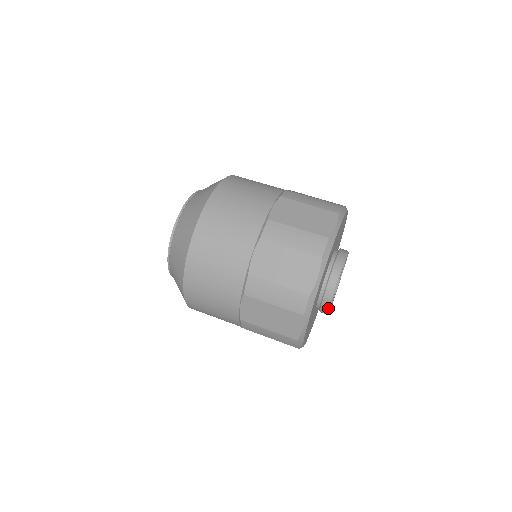
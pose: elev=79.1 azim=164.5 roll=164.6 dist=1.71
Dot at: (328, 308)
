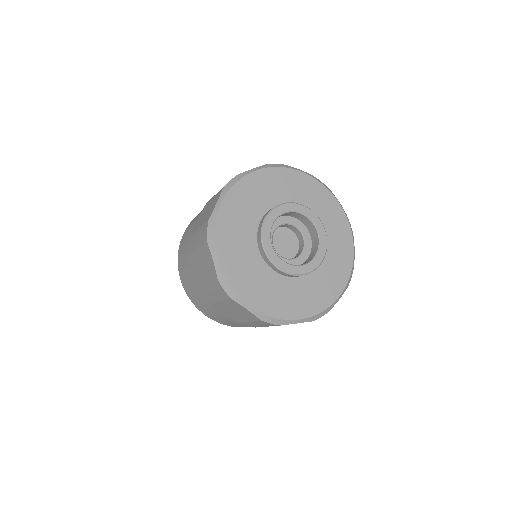
Dot at: (265, 253)
